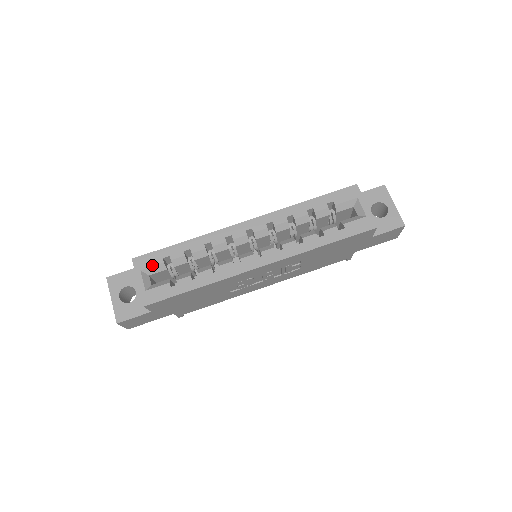
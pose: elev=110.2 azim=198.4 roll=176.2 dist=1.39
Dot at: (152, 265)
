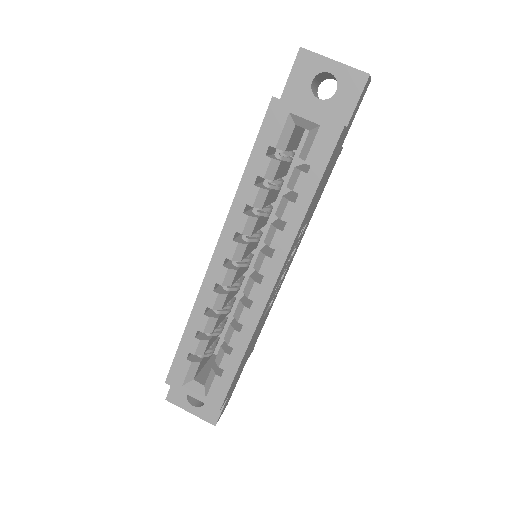
Dot at: (185, 373)
